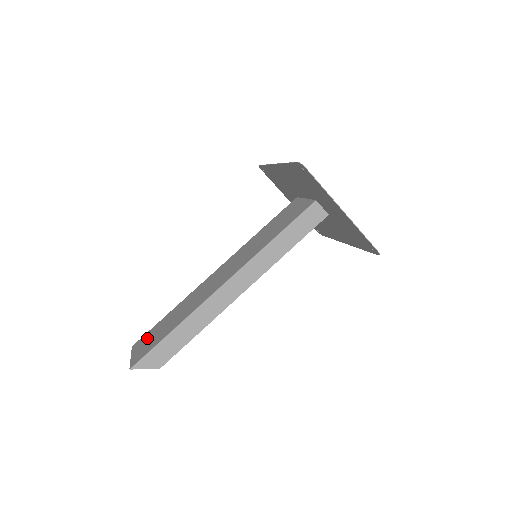
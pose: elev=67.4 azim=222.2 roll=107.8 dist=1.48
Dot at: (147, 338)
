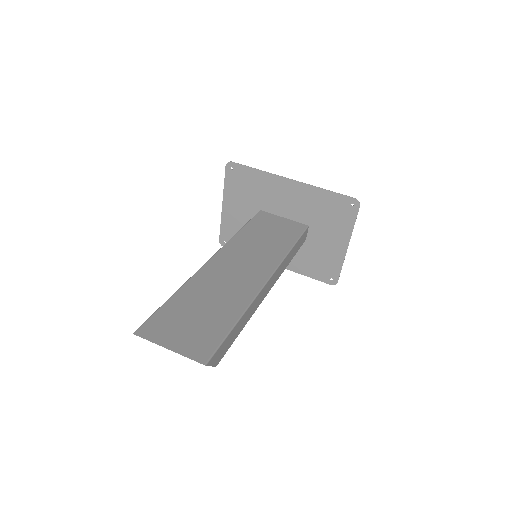
Dot at: (173, 325)
